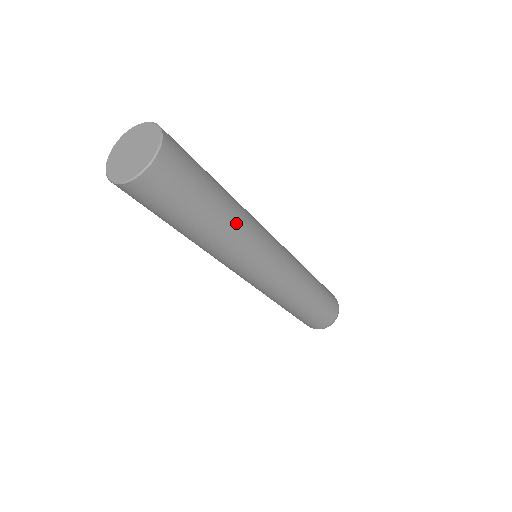
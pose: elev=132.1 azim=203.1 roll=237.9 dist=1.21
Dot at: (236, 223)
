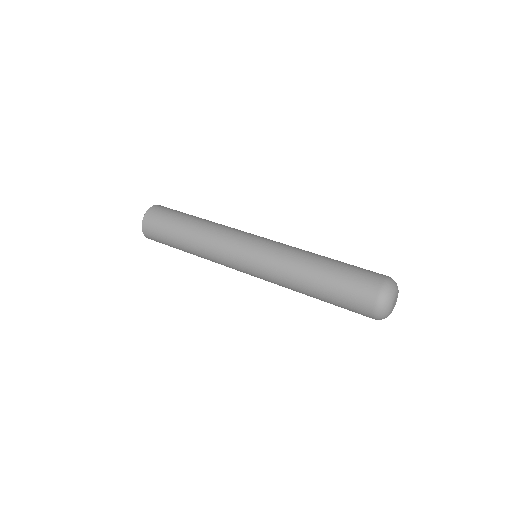
Dot at: (205, 227)
